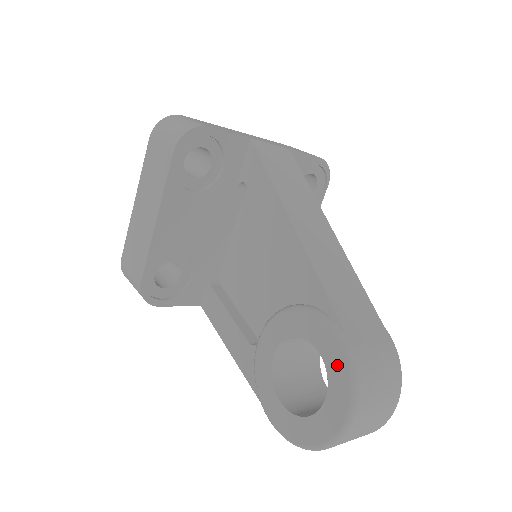
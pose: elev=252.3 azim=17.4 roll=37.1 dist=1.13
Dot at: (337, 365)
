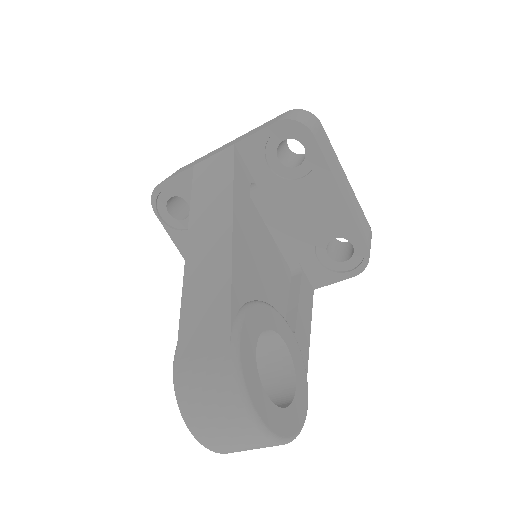
Dot at: occluded
